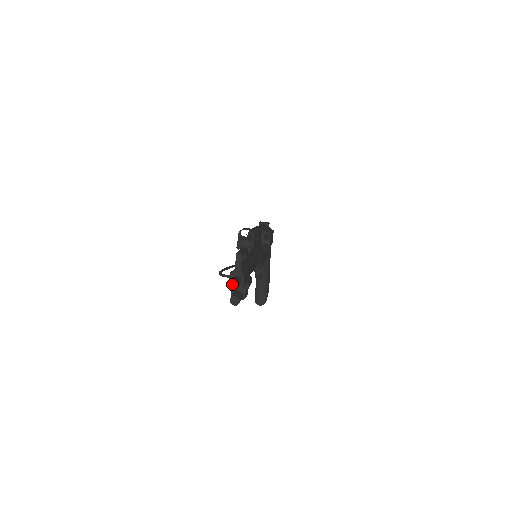
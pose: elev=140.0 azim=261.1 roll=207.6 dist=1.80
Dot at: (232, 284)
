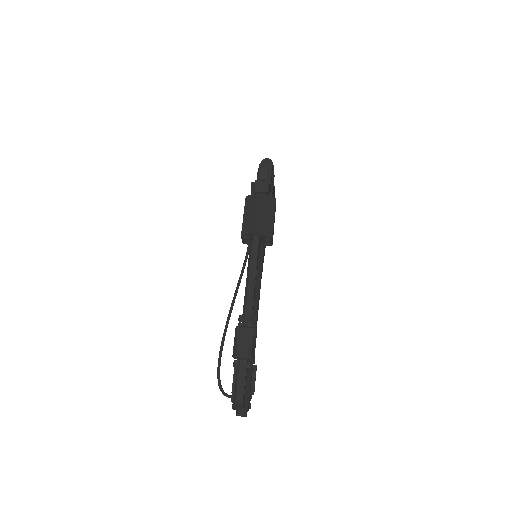
Dot at: occluded
